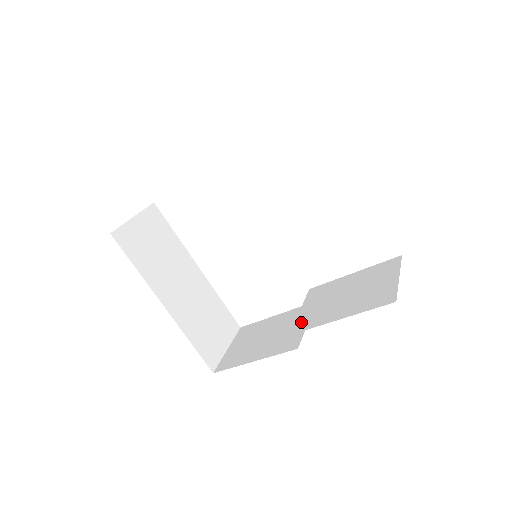
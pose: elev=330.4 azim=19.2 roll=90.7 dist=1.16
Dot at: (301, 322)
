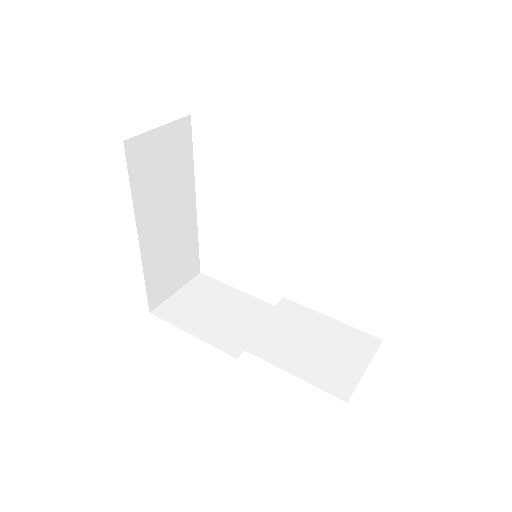
Dot at: (256, 339)
